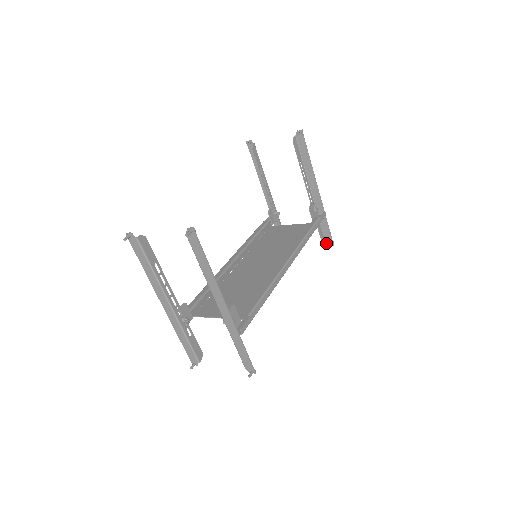
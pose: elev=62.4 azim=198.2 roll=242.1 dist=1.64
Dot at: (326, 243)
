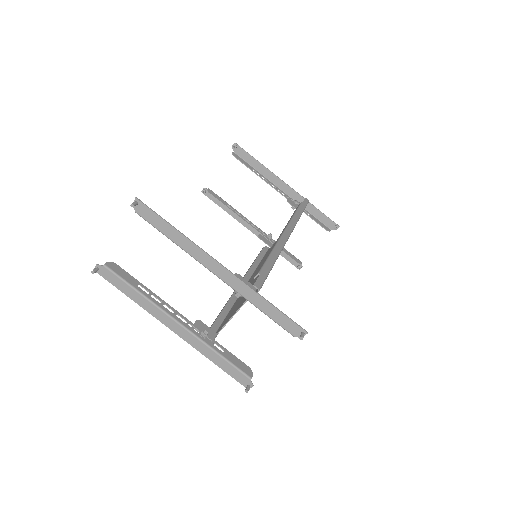
Dot at: (331, 229)
